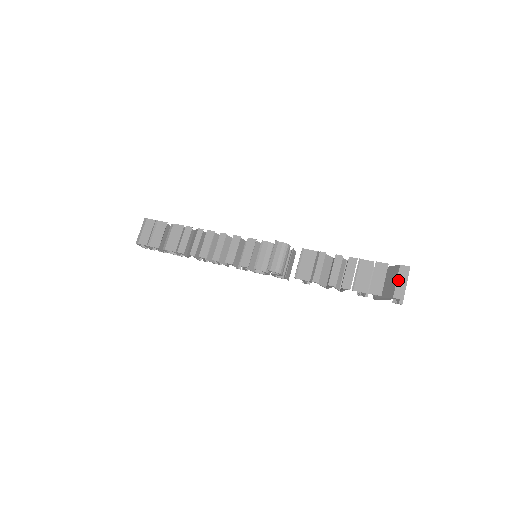
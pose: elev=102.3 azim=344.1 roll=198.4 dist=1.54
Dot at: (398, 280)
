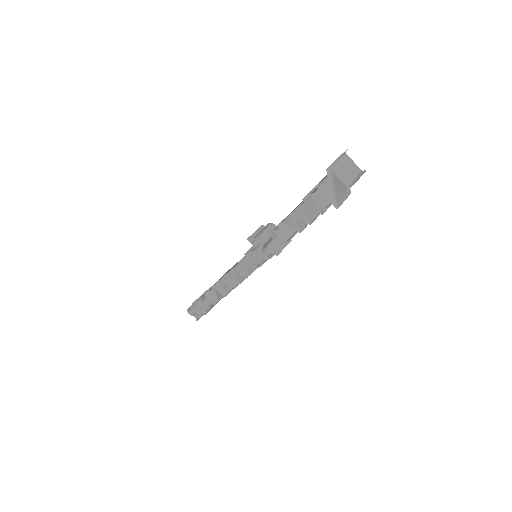
Dot at: occluded
